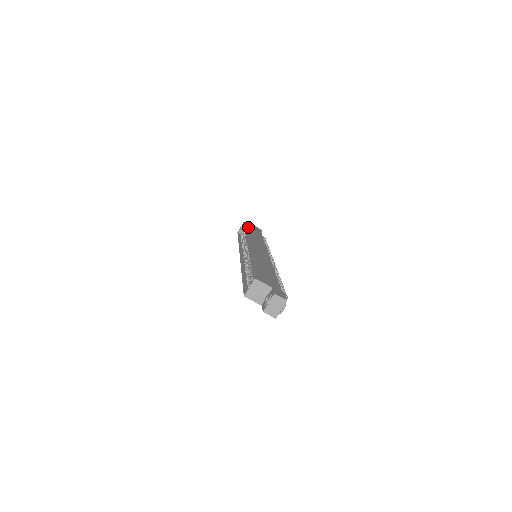
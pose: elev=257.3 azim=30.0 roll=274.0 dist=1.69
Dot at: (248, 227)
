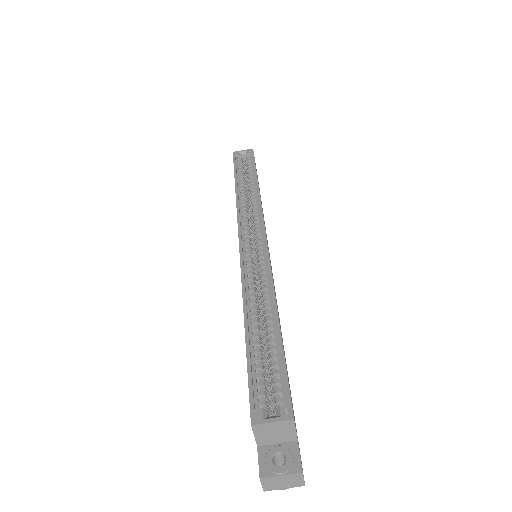
Dot at: occluded
